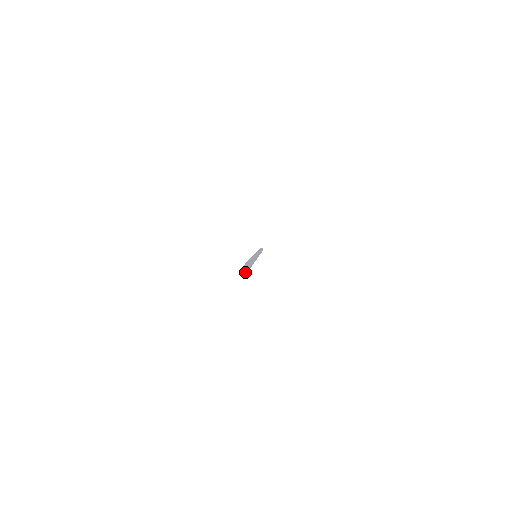
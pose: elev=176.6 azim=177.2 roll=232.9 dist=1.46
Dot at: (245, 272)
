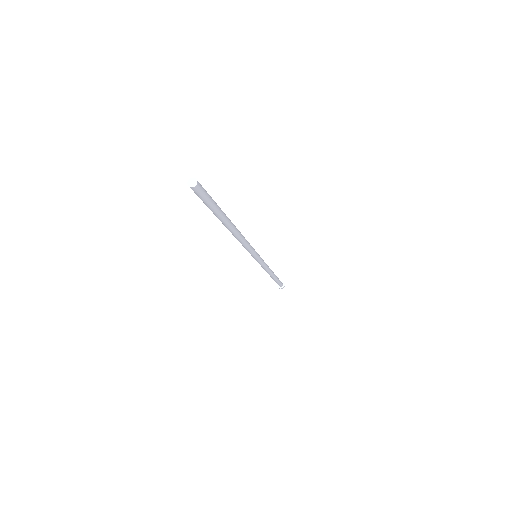
Dot at: (194, 184)
